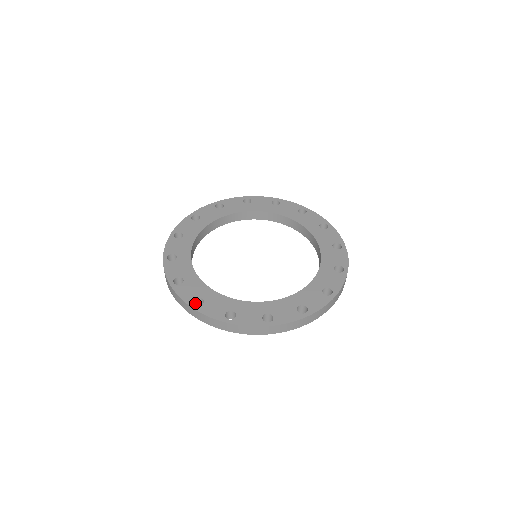
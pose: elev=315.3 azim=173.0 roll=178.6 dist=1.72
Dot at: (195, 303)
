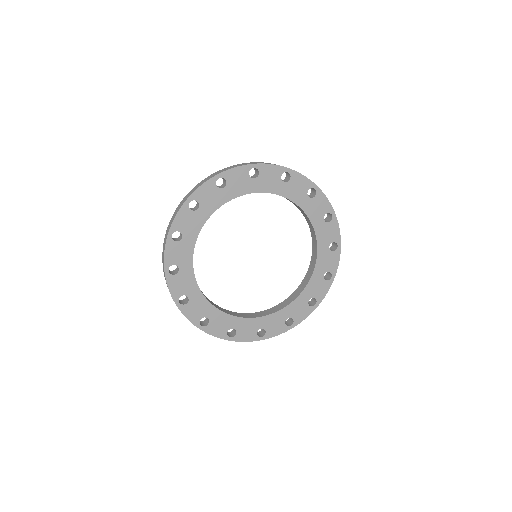
Dot at: occluded
